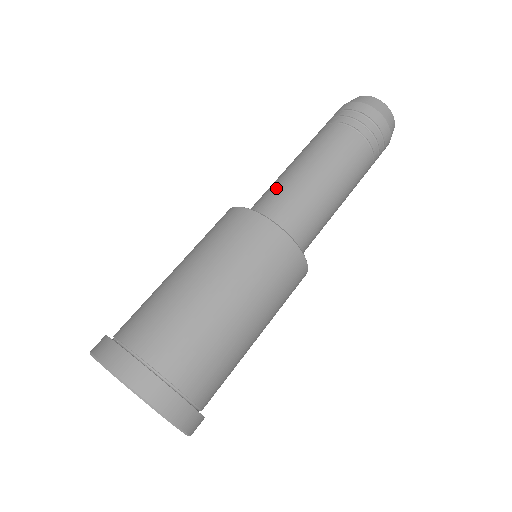
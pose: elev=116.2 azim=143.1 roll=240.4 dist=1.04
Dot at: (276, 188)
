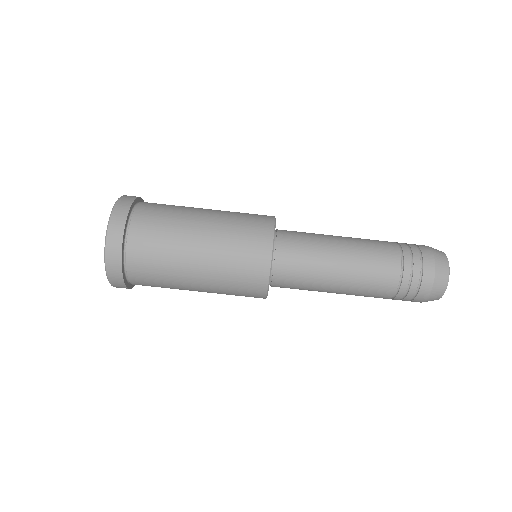
Dot at: (307, 275)
